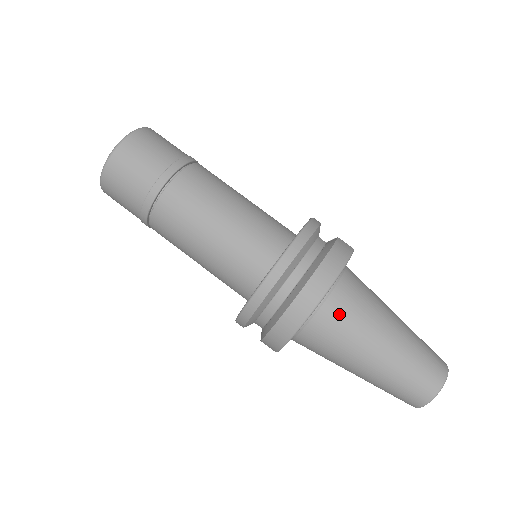
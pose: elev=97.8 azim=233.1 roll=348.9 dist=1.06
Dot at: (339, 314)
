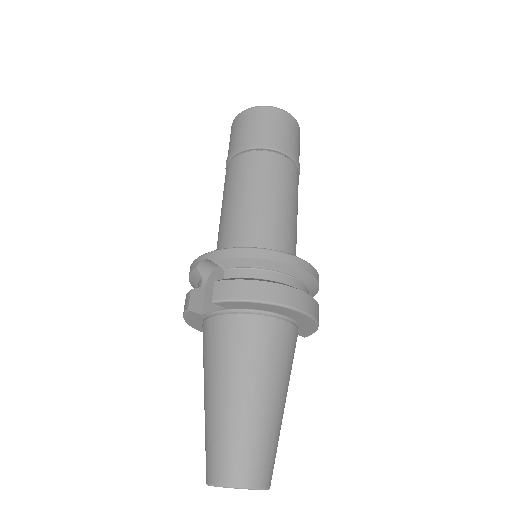
Dot at: (288, 342)
